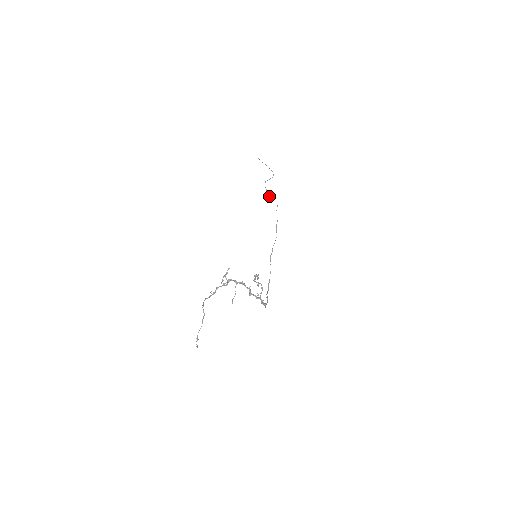
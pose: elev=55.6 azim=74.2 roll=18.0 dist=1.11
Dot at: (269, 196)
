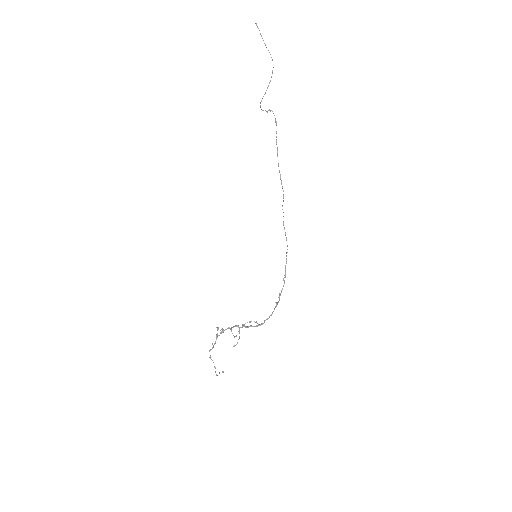
Dot at: occluded
